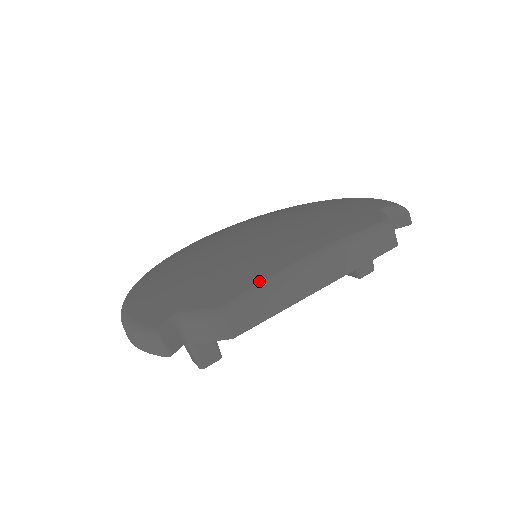
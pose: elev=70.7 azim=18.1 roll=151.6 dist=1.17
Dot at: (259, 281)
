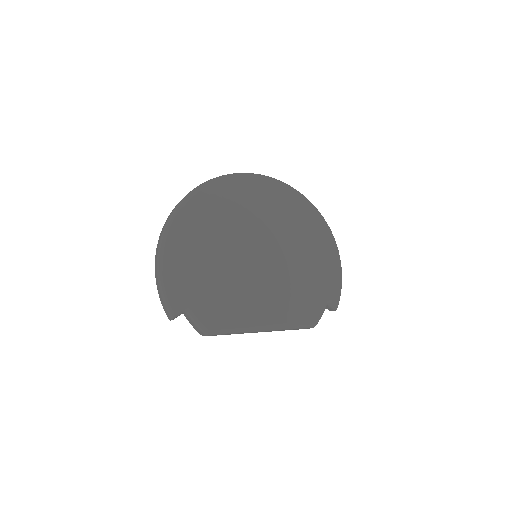
Dot at: (236, 326)
